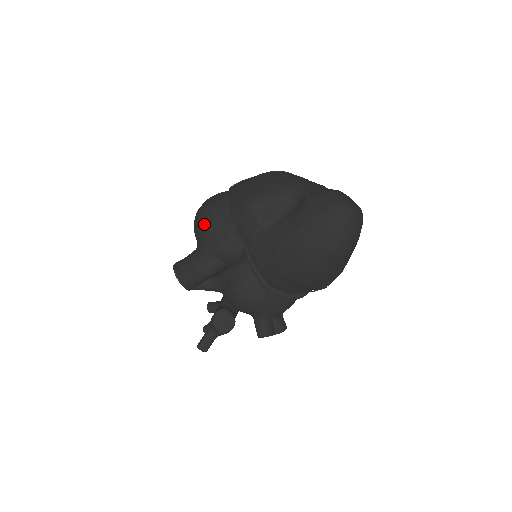
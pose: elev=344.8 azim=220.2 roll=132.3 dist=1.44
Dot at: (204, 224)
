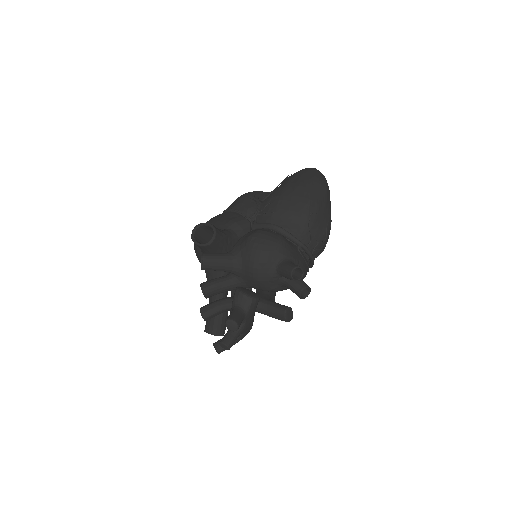
Dot at: (209, 222)
